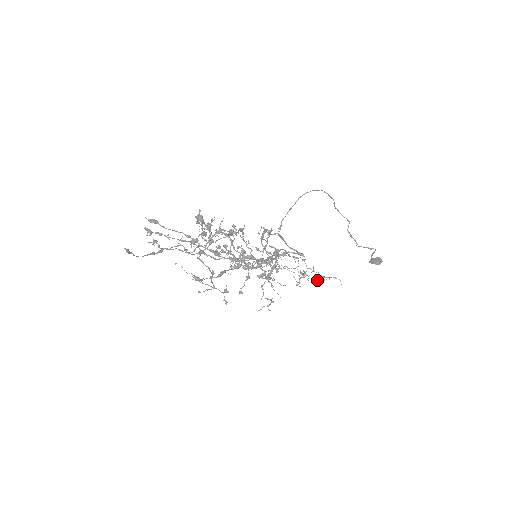
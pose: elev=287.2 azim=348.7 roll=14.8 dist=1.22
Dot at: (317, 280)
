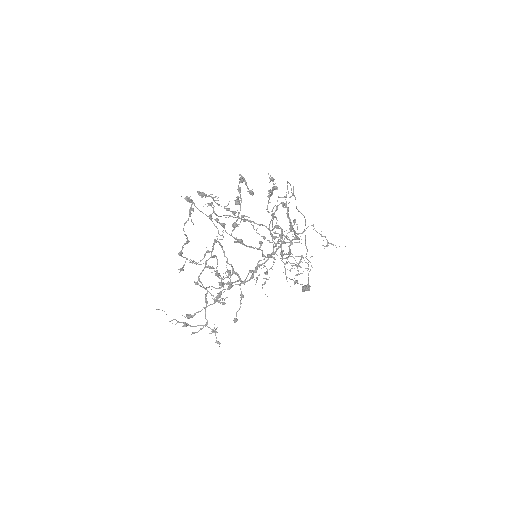
Dot at: (308, 268)
